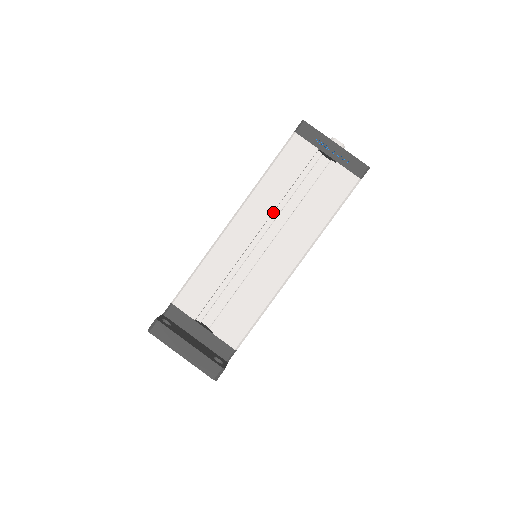
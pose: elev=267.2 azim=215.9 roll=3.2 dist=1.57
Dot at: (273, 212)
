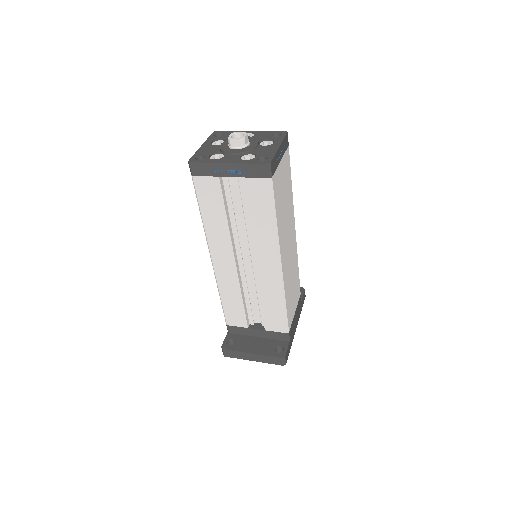
Dot at: (233, 238)
